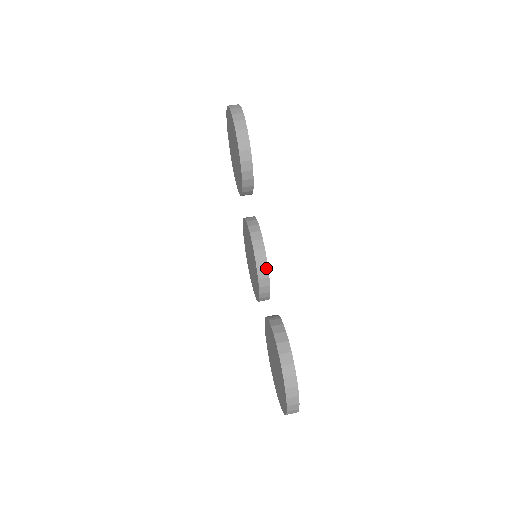
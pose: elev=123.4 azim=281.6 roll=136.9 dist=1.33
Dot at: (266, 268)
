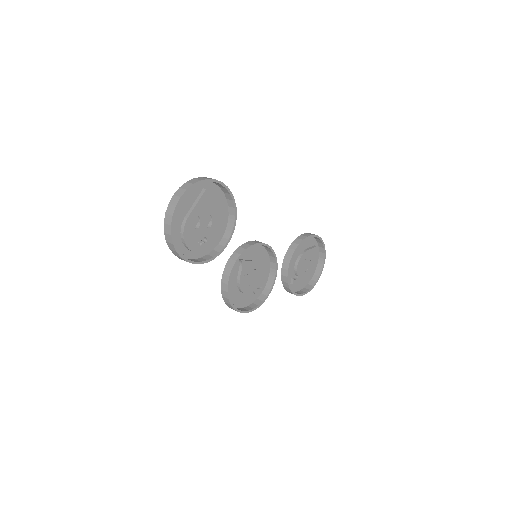
Dot at: (256, 243)
